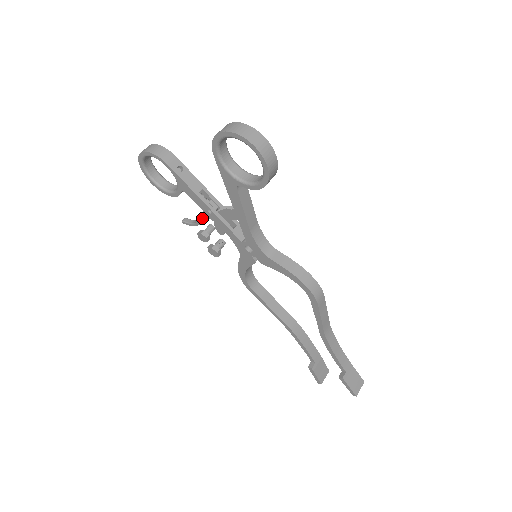
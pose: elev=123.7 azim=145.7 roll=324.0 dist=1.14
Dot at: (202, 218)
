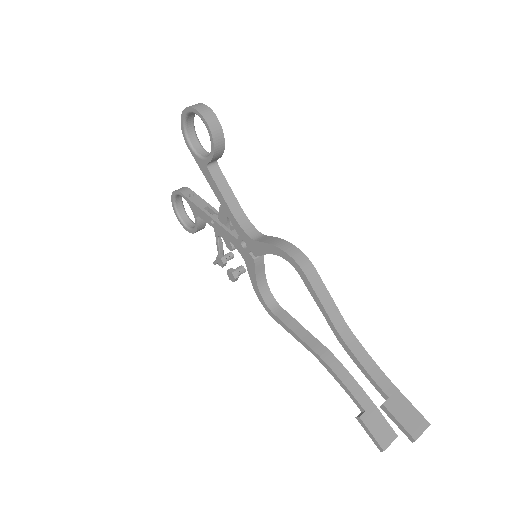
Dot at: (217, 241)
